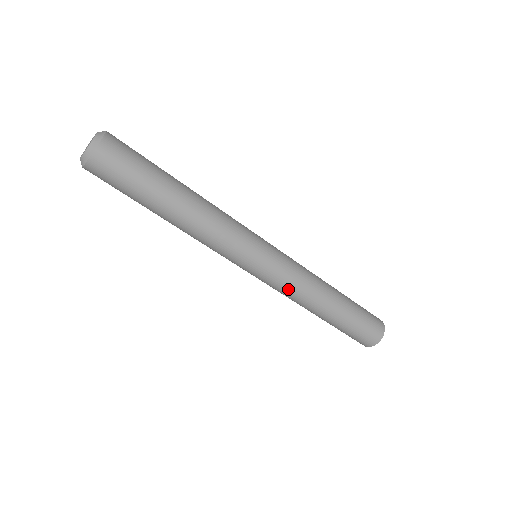
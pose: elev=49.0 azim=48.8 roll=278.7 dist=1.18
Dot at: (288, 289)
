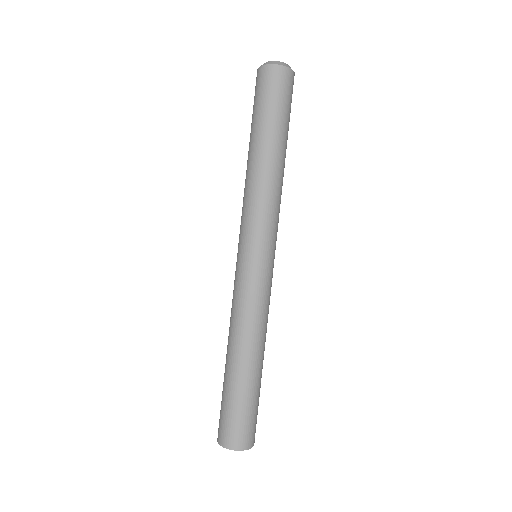
Dot at: (251, 303)
